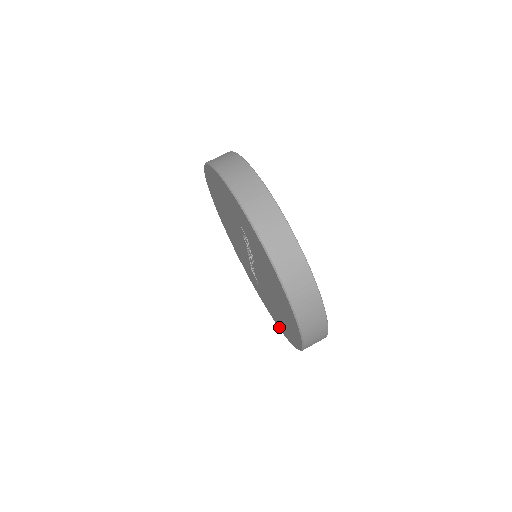
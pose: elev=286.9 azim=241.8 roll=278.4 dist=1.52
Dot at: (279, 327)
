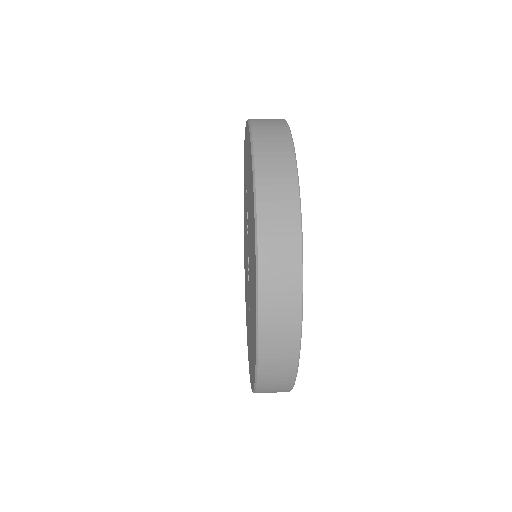
Dot at: (254, 375)
